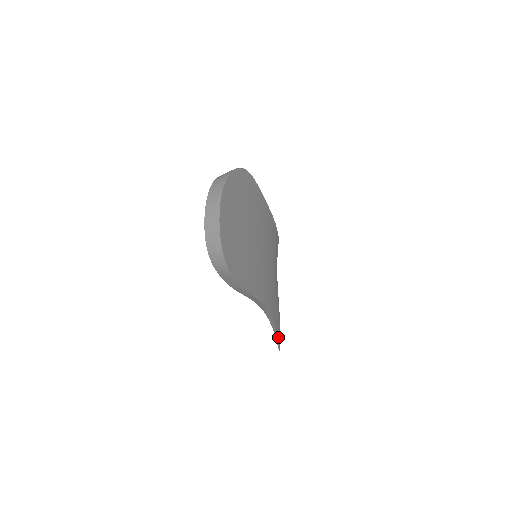
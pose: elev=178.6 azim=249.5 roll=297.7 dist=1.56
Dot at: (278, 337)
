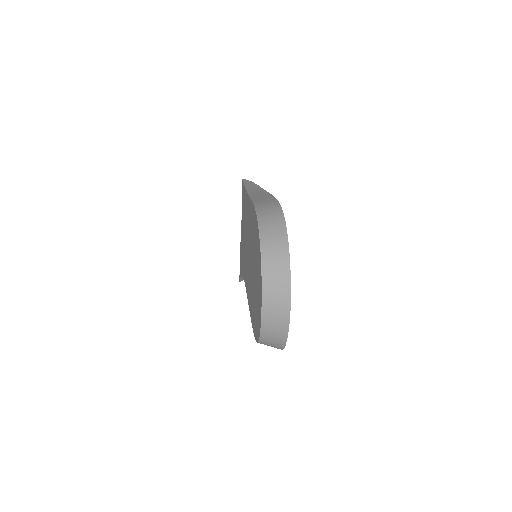
Dot at: occluded
